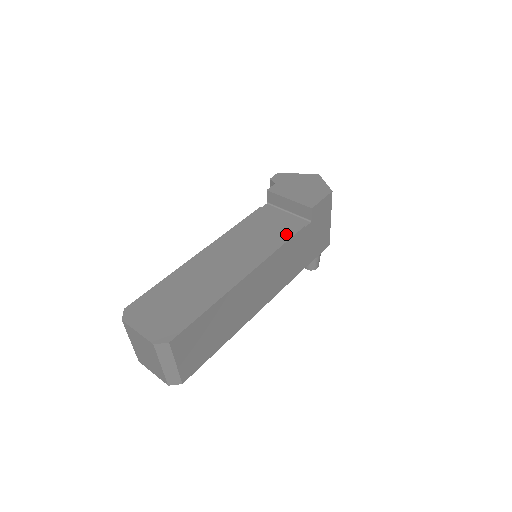
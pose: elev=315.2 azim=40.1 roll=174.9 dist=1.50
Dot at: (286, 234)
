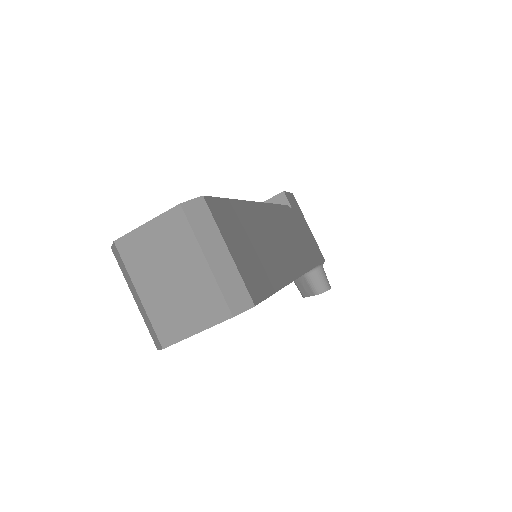
Dot at: occluded
